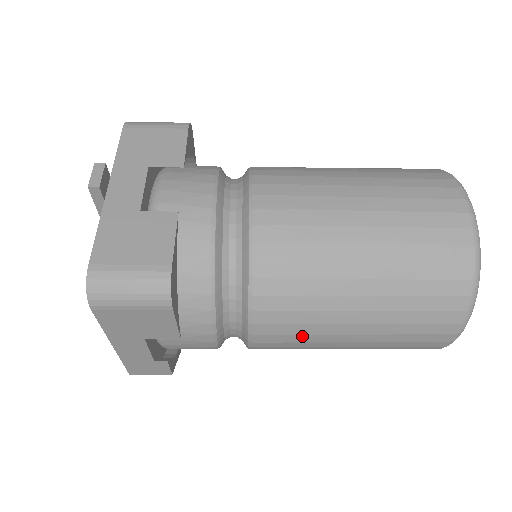
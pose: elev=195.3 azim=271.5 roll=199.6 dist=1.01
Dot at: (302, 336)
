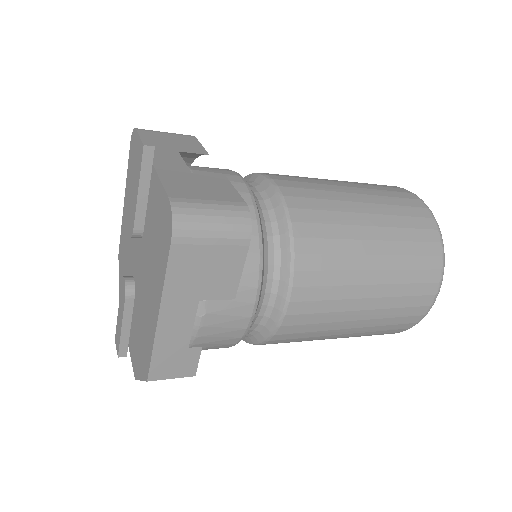
Dot at: (329, 302)
